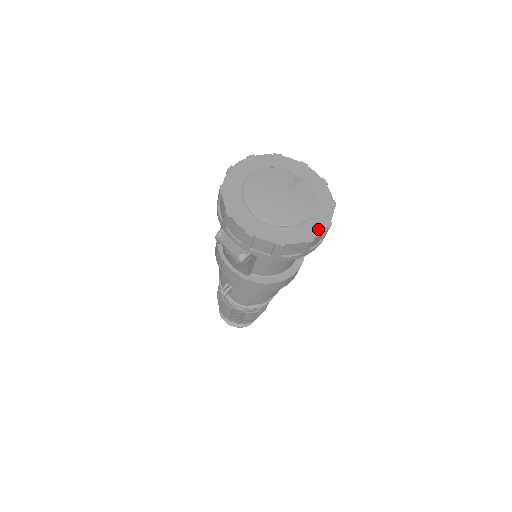
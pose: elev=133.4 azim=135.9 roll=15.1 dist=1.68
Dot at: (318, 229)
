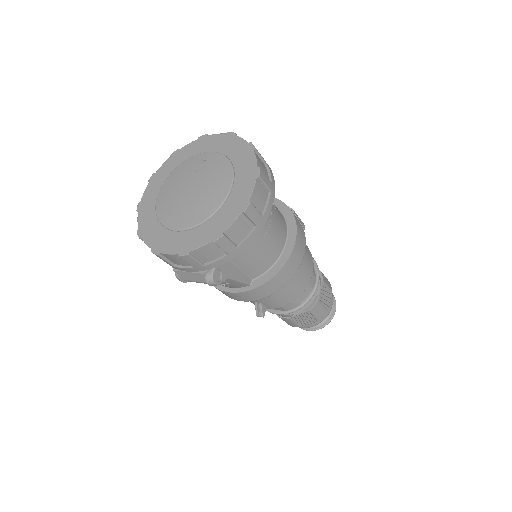
Dot at: (248, 187)
